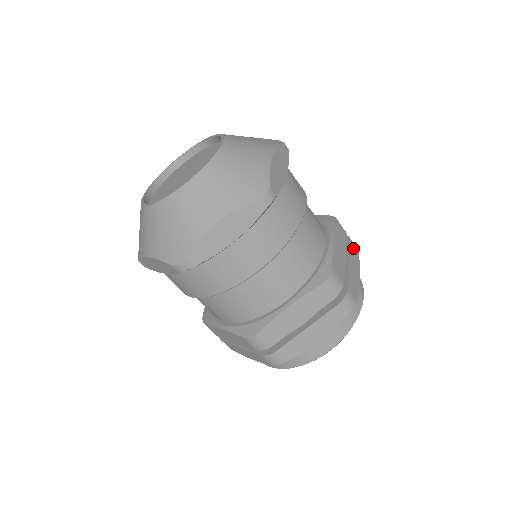
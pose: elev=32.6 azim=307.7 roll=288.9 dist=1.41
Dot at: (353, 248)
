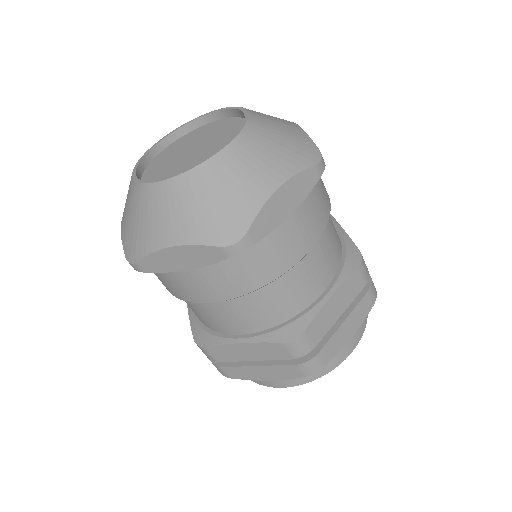
Dot at: occluded
